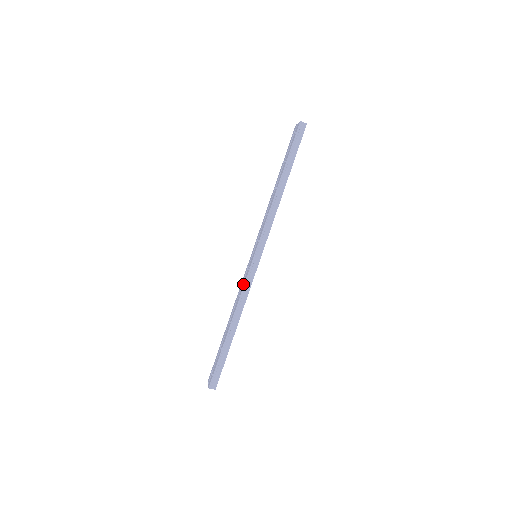
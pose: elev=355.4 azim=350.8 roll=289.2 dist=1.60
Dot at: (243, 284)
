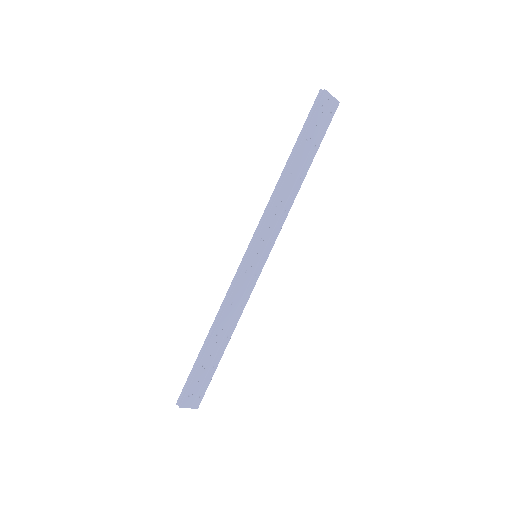
Dot at: occluded
